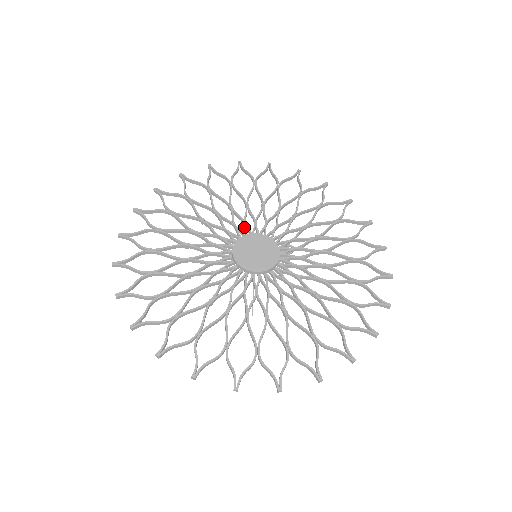
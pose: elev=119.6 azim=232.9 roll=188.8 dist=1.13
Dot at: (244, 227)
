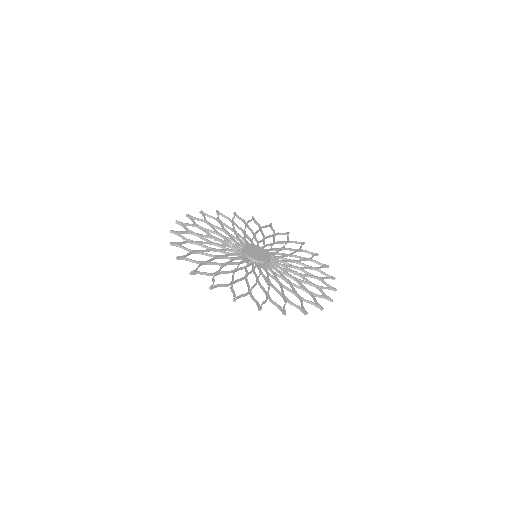
Dot at: occluded
